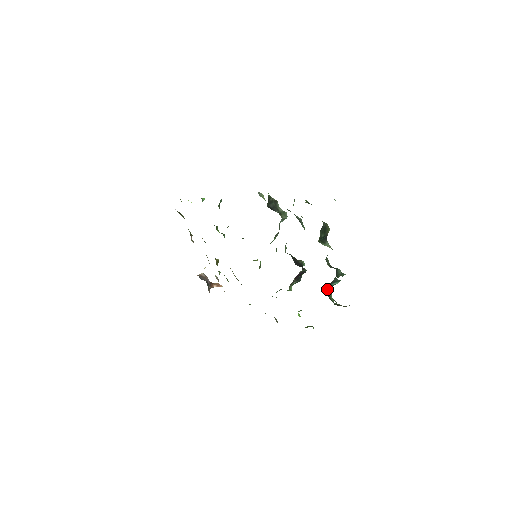
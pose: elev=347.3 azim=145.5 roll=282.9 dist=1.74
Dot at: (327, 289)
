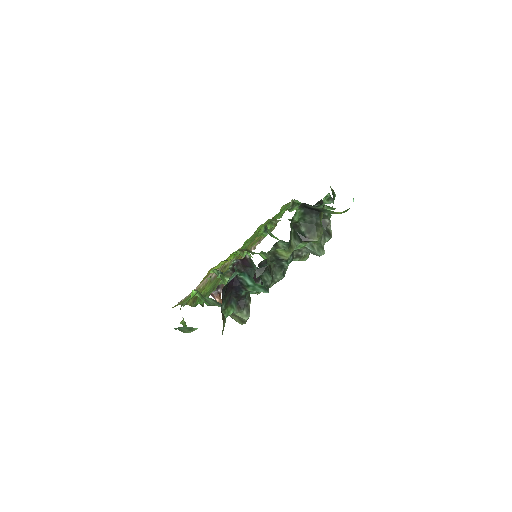
Dot at: (237, 280)
